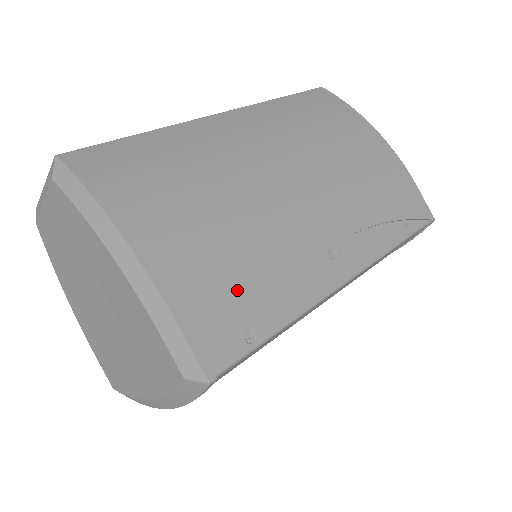
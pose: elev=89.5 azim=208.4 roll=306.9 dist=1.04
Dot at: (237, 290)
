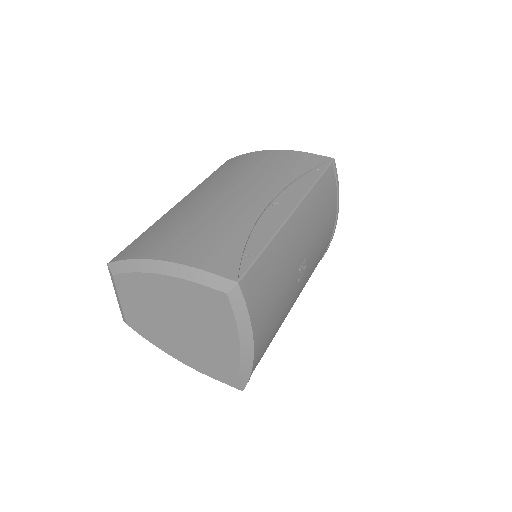
Dot at: (226, 244)
